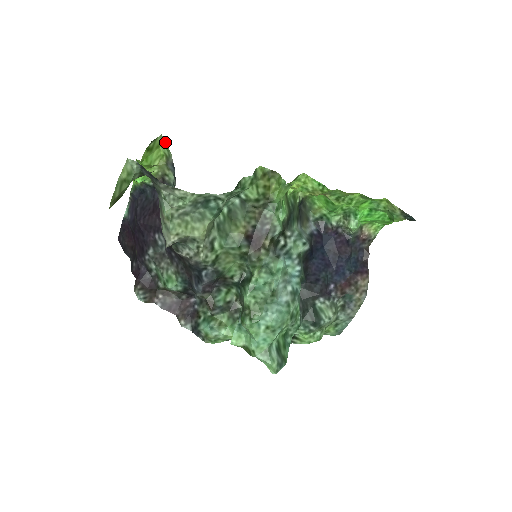
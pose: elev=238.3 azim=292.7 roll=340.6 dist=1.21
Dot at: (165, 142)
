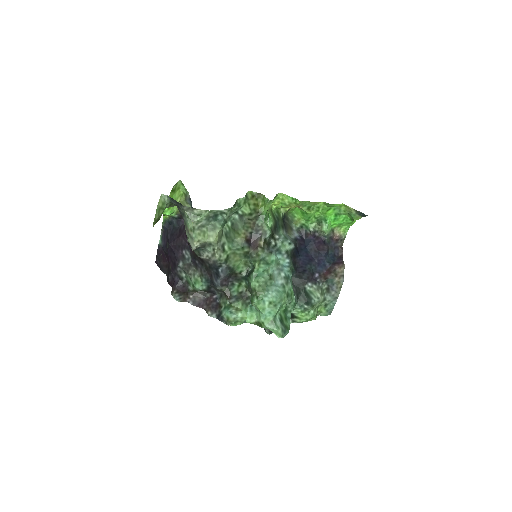
Dot at: (183, 184)
